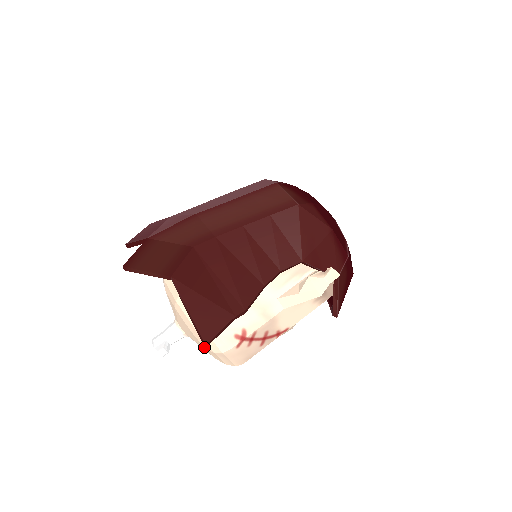
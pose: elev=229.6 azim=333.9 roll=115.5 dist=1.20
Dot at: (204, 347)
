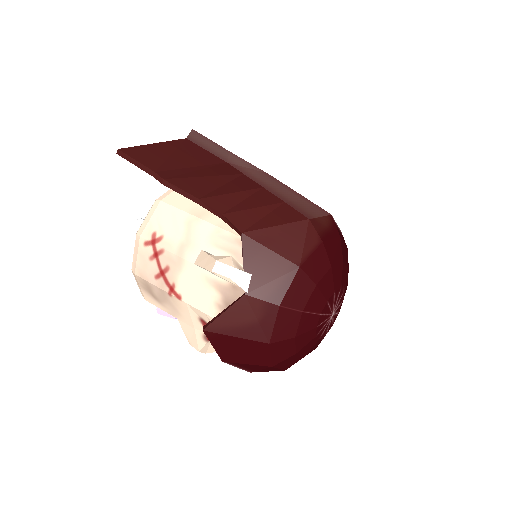
Dot at: occluded
